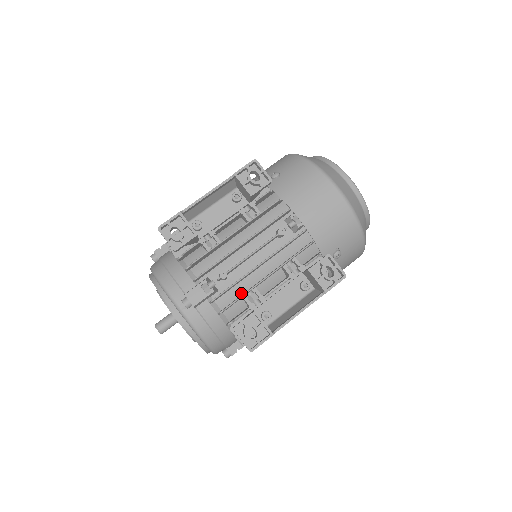
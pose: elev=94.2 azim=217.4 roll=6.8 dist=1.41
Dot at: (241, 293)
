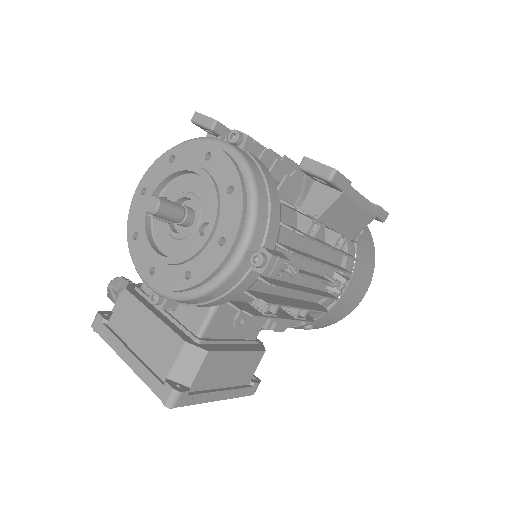
Dot at: occluded
